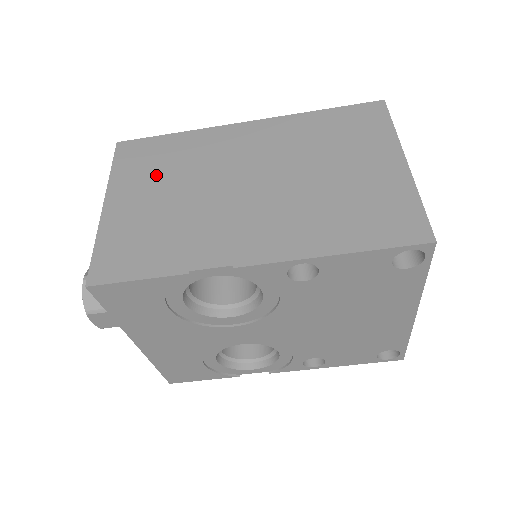
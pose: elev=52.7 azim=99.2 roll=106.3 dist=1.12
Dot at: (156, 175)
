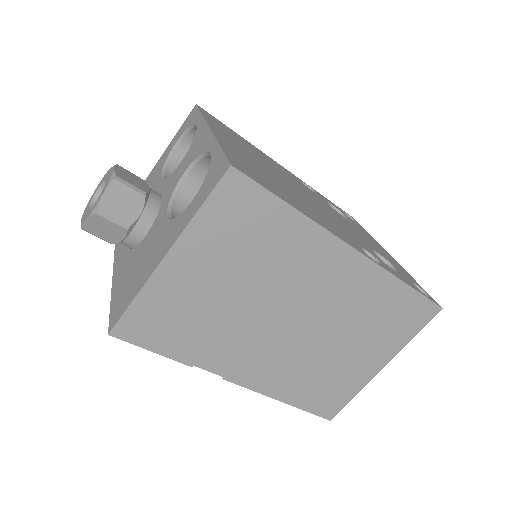
Dot at: (235, 255)
